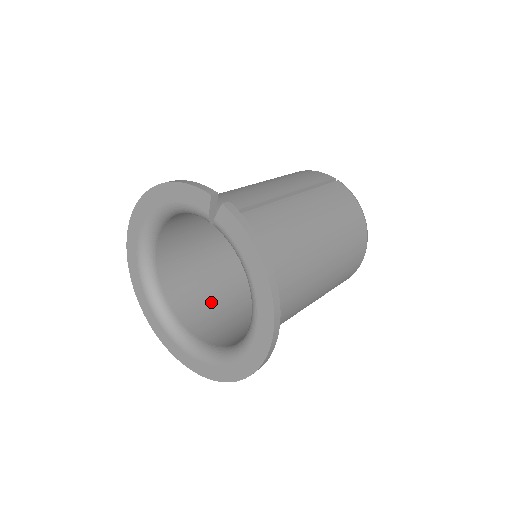
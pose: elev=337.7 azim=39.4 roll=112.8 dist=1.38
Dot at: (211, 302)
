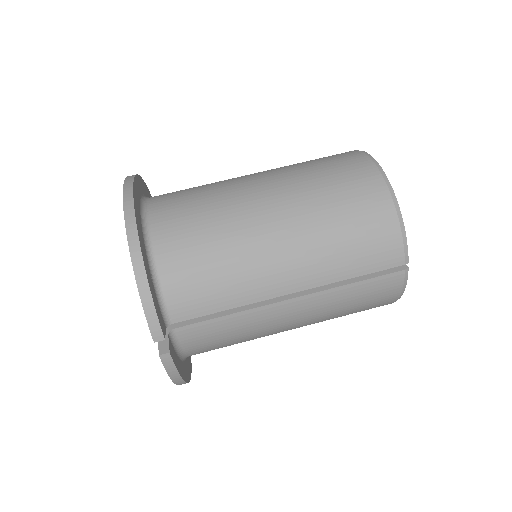
Dot at: occluded
